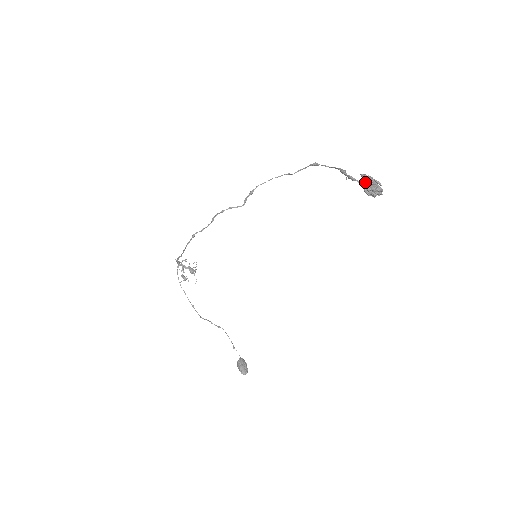
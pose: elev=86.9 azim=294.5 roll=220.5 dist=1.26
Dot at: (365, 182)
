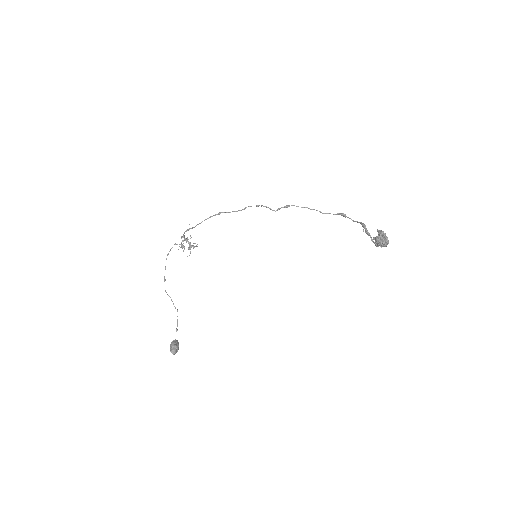
Dot at: (379, 232)
